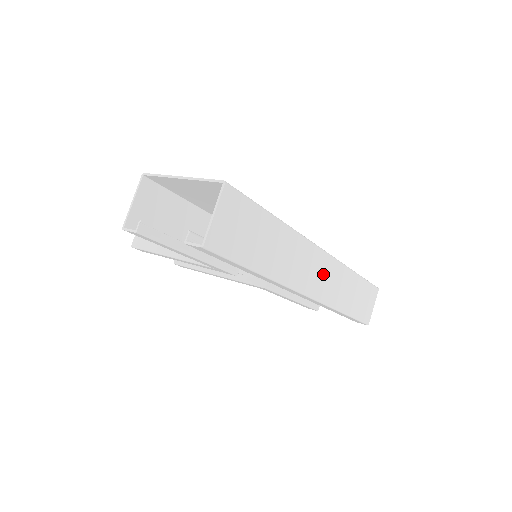
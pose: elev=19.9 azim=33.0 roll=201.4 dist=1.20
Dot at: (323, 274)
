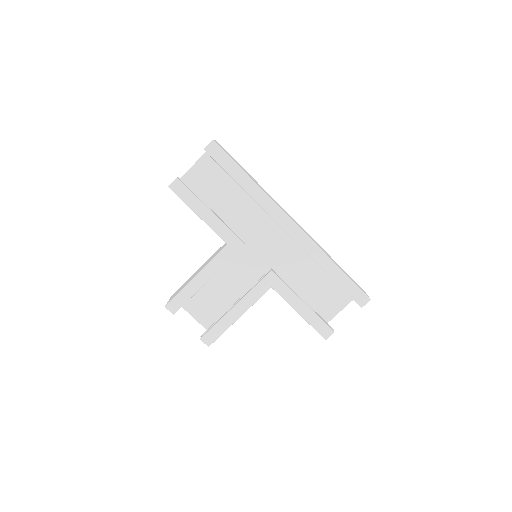
Dot at: occluded
